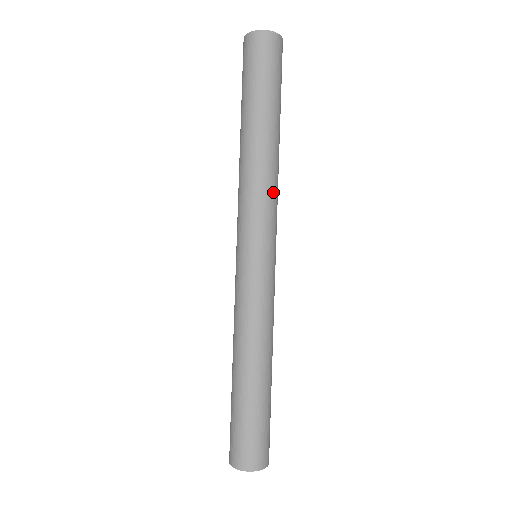
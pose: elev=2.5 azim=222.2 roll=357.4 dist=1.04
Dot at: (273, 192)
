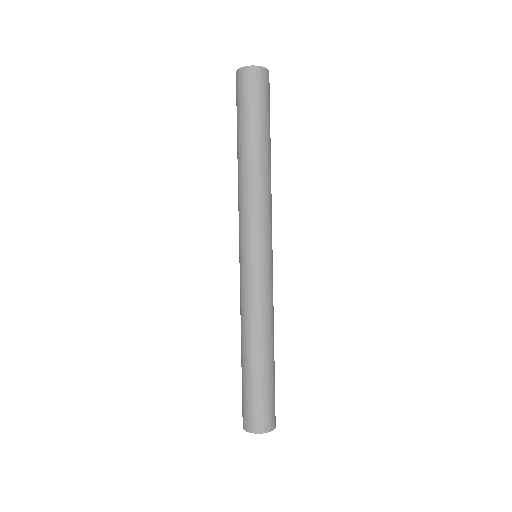
Dot at: (257, 202)
